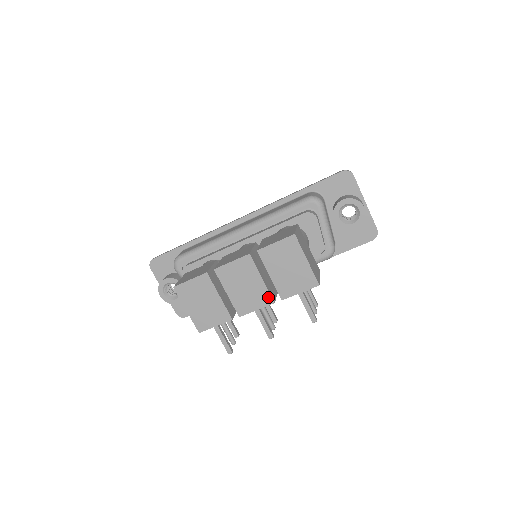
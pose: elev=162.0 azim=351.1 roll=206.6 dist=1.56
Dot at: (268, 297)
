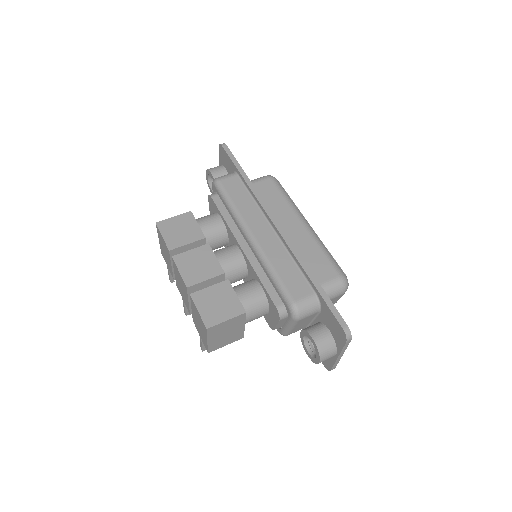
Dot at: (188, 308)
